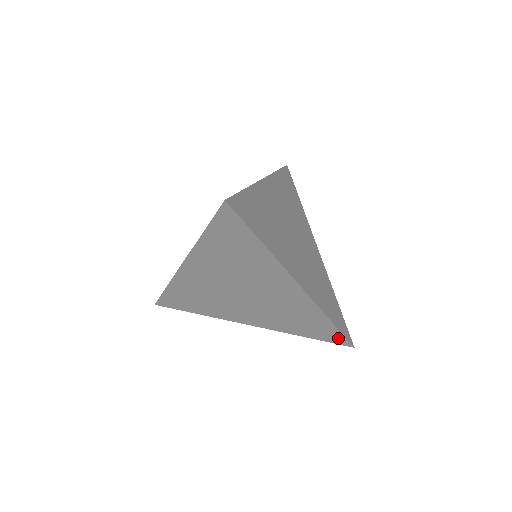
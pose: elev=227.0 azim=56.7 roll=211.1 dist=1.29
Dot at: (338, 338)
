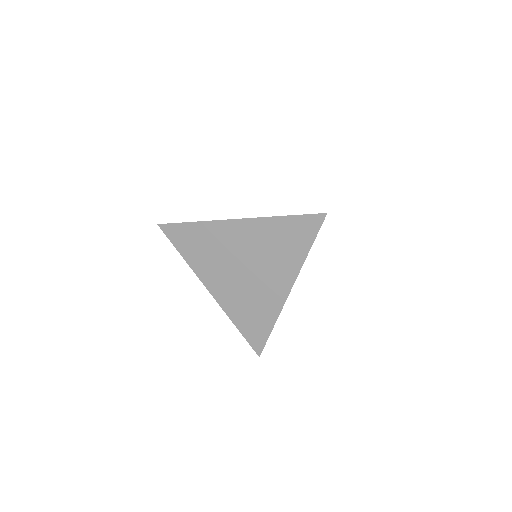
Dot at: (311, 221)
